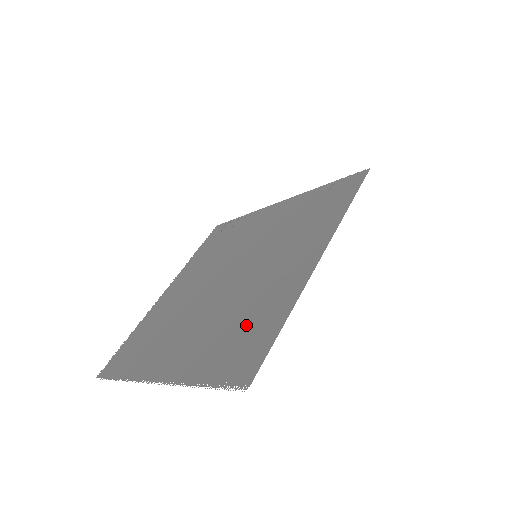
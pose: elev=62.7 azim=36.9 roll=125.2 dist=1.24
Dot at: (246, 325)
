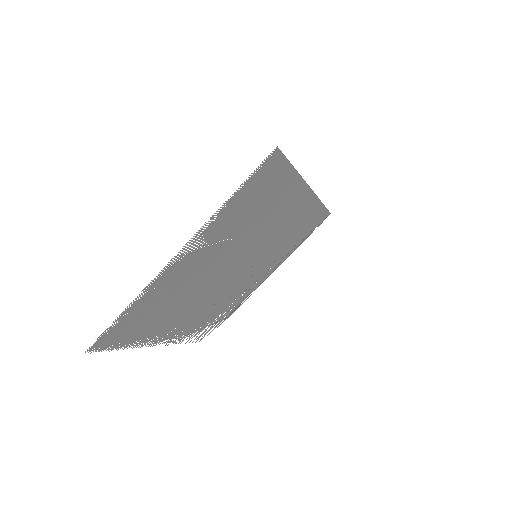
Dot at: (262, 201)
